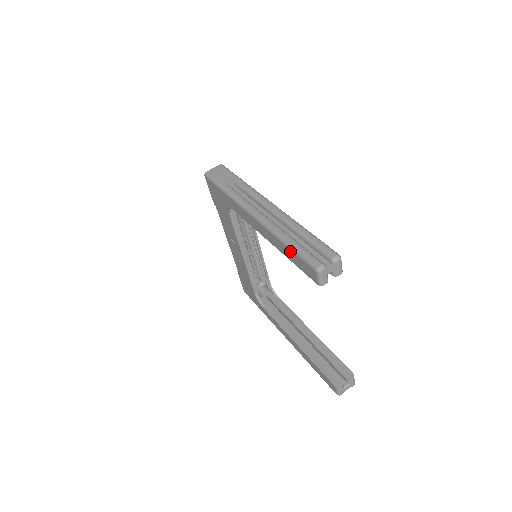
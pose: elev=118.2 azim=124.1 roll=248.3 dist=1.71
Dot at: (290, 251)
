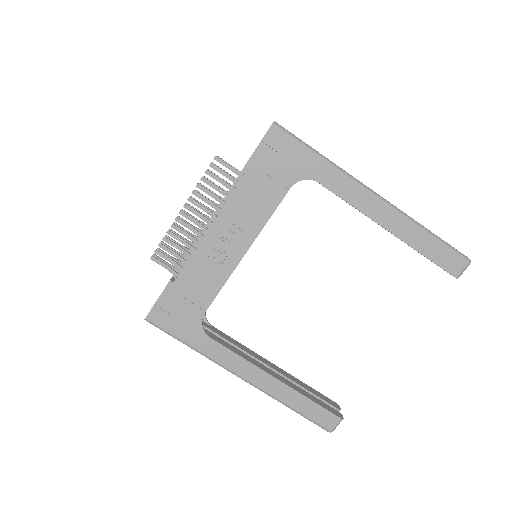
Dot at: (434, 241)
